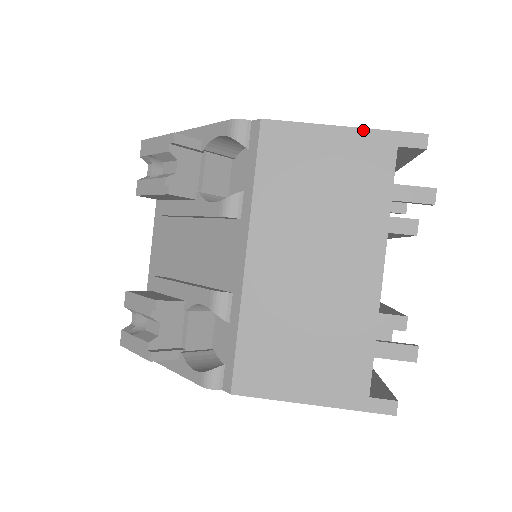
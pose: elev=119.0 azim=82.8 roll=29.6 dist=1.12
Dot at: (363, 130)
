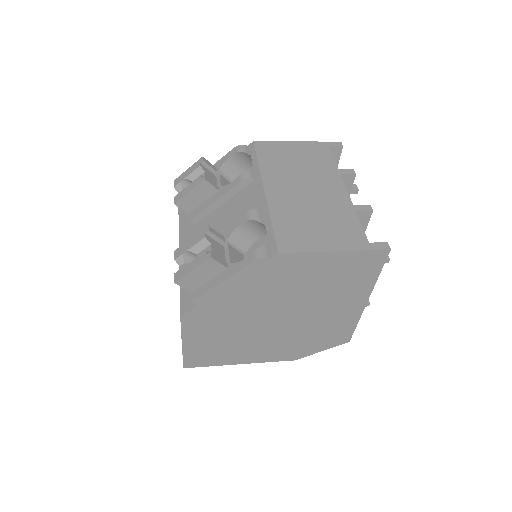
Dot at: (308, 142)
